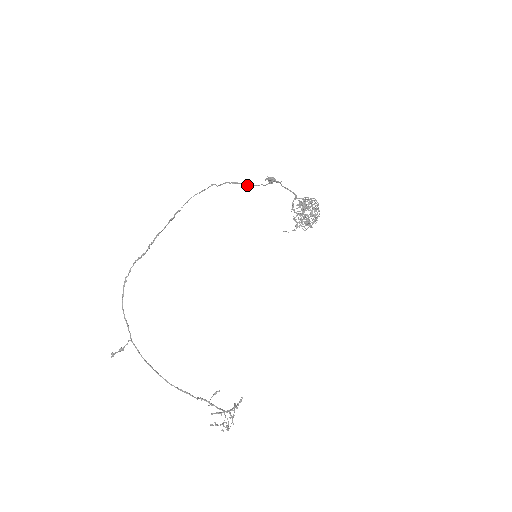
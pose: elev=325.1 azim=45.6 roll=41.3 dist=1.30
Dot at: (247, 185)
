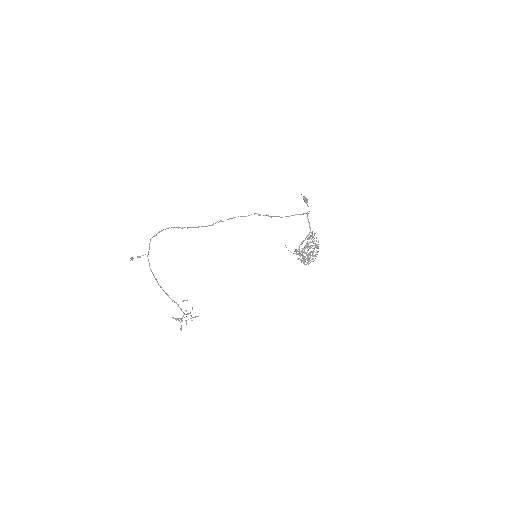
Dot at: (281, 217)
